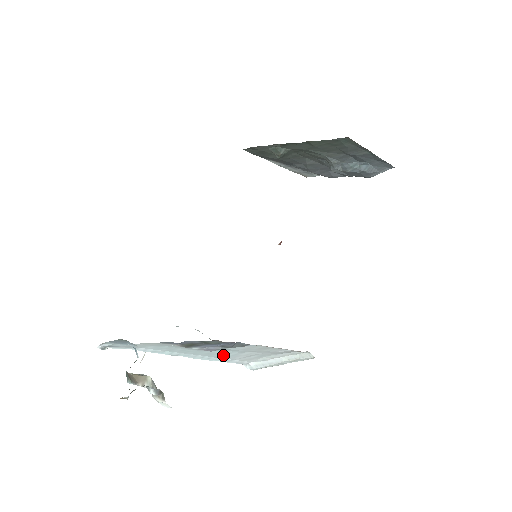
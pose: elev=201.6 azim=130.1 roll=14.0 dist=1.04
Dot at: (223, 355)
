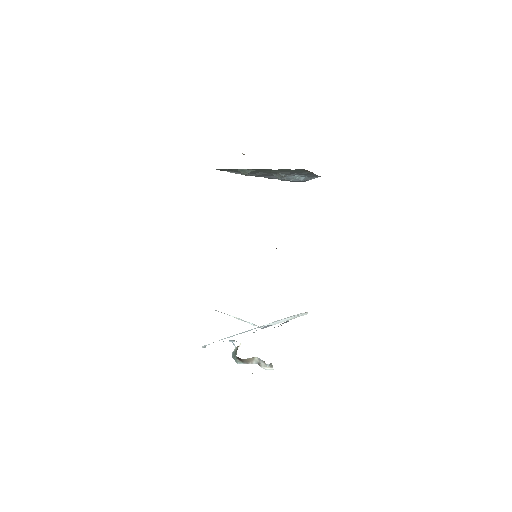
Dot at: occluded
